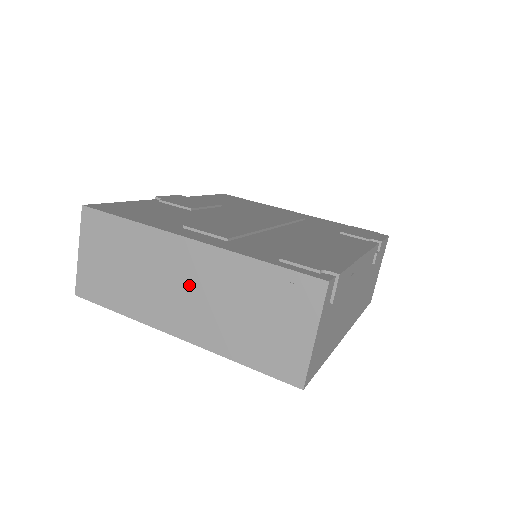
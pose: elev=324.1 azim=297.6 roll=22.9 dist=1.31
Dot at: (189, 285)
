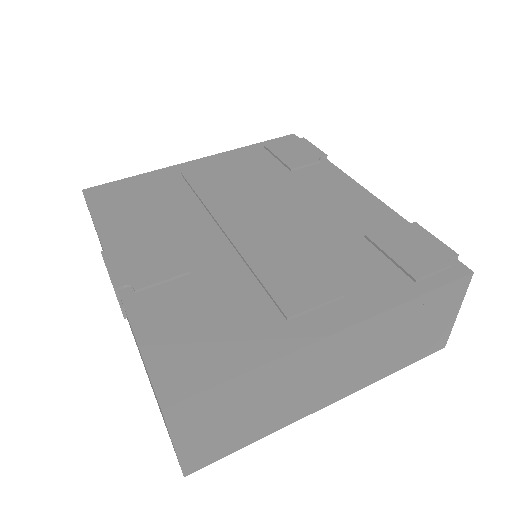
Dot at: (340, 365)
